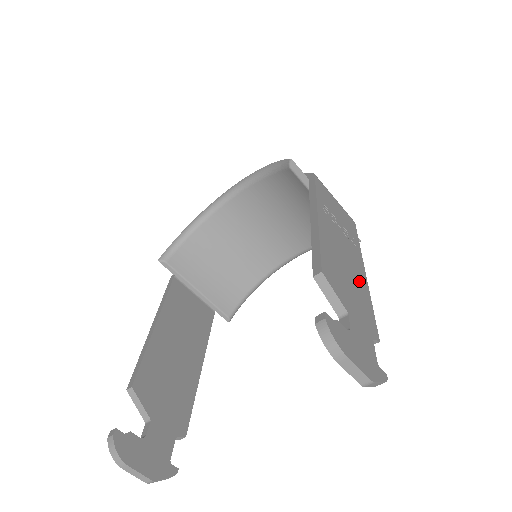
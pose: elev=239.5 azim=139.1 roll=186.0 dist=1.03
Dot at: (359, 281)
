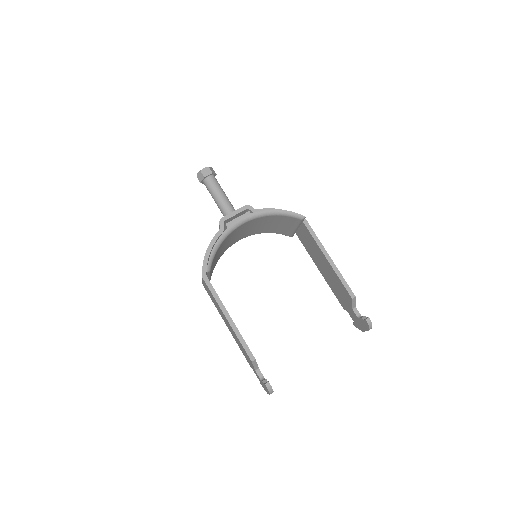
Dot at: occluded
